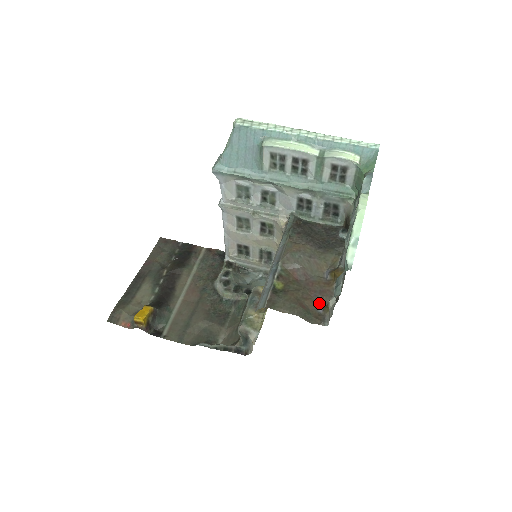
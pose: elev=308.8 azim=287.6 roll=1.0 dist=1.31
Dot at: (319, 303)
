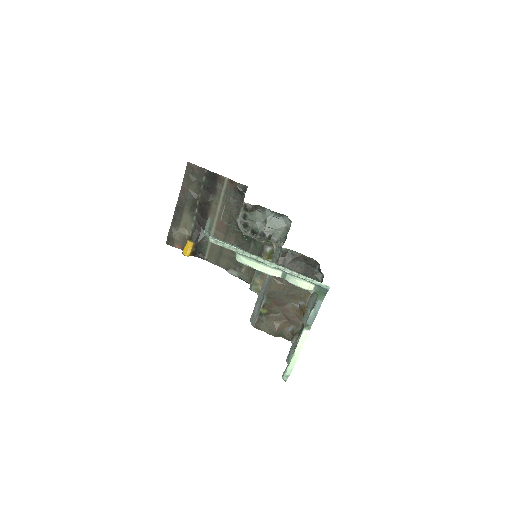
Dot at: (291, 324)
